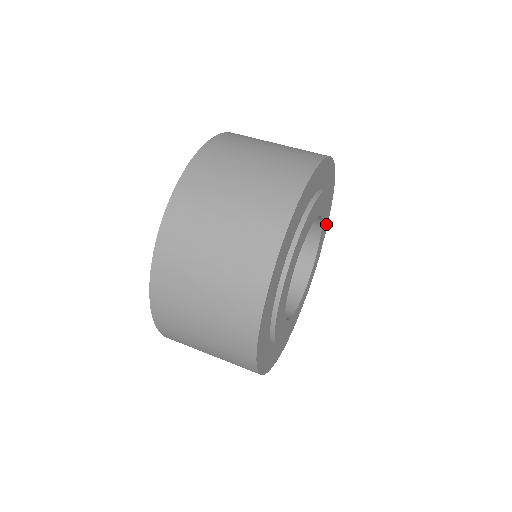
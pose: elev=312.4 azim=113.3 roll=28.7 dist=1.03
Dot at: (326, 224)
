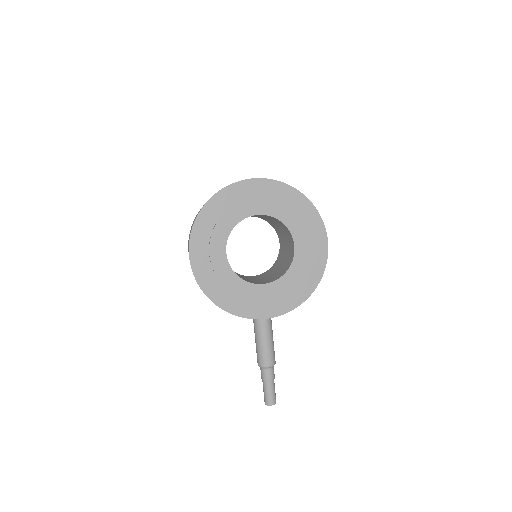
Dot at: (303, 271)
